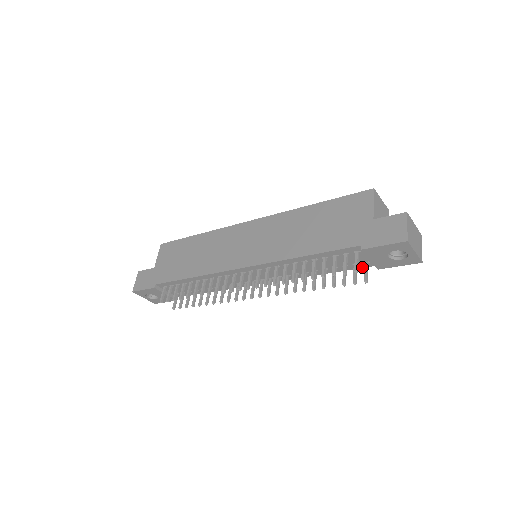
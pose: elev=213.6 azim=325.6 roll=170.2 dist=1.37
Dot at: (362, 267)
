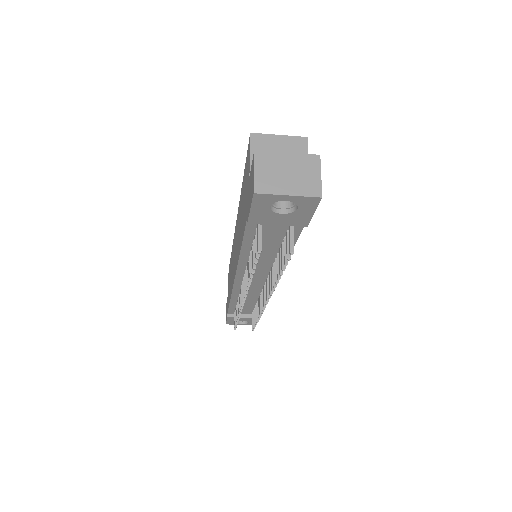
Dot at: (300, 230)
